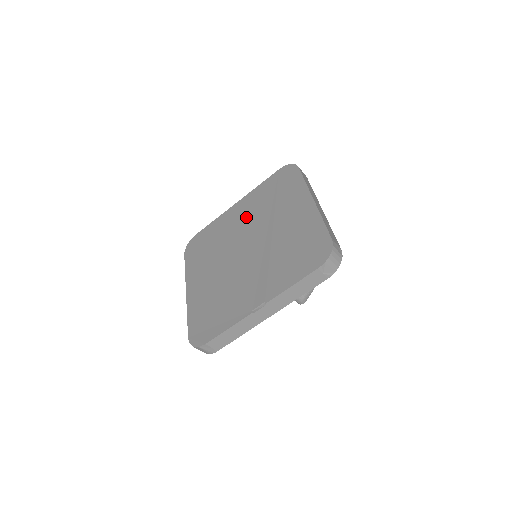
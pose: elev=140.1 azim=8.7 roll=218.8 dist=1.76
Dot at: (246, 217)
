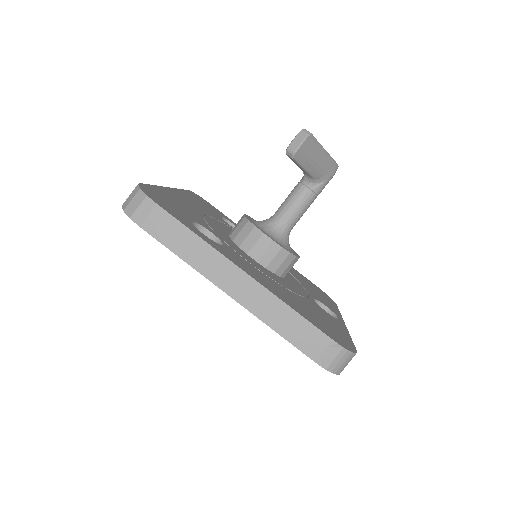
Dot at: occluded
